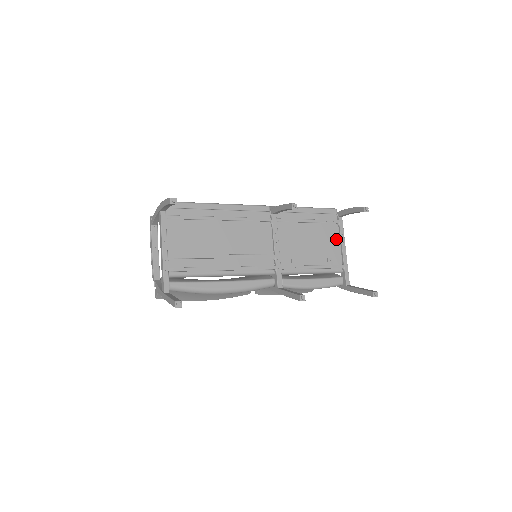
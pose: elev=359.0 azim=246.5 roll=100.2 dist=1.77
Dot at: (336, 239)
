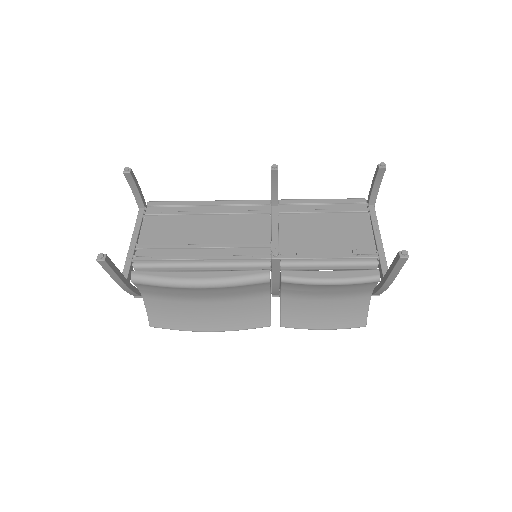
Dot at: (366, 228)
